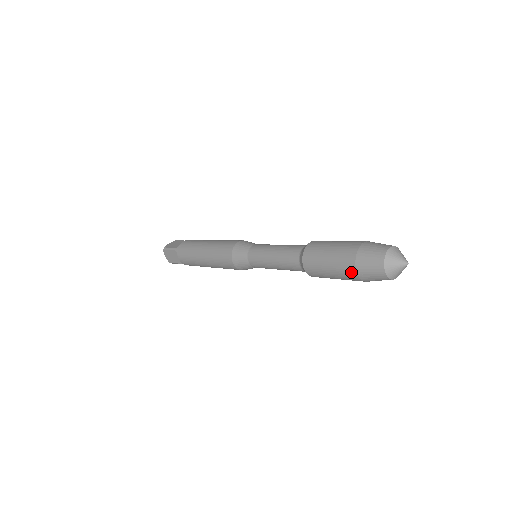
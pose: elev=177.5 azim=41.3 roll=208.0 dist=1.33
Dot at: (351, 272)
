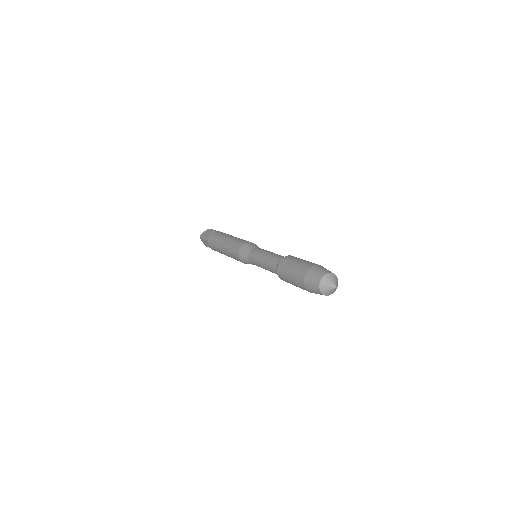
Dot at: (303, 287)
